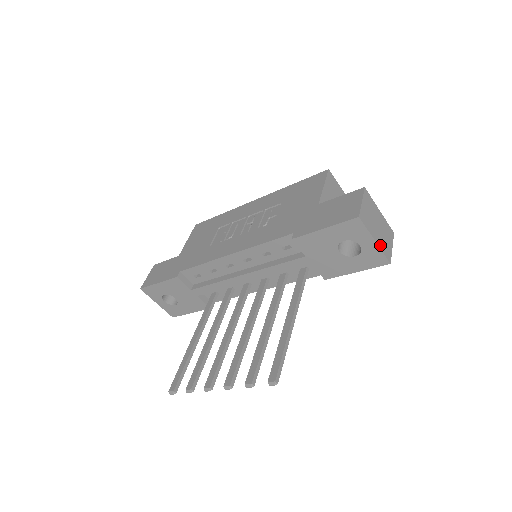
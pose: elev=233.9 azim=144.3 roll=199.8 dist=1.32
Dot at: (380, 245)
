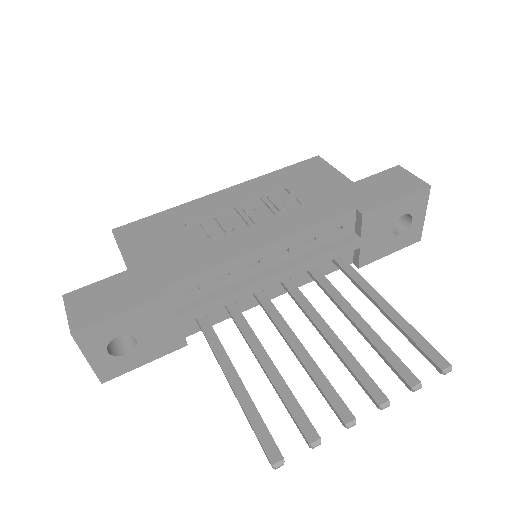
Dot at: (421, 220)
